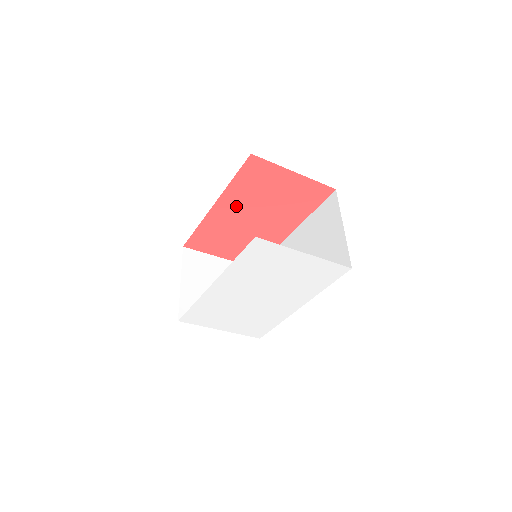
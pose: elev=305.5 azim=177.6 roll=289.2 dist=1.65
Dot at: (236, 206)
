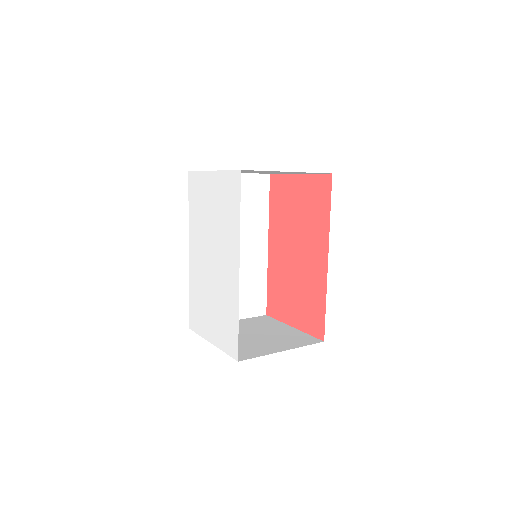
Dot at: (280, 240)
